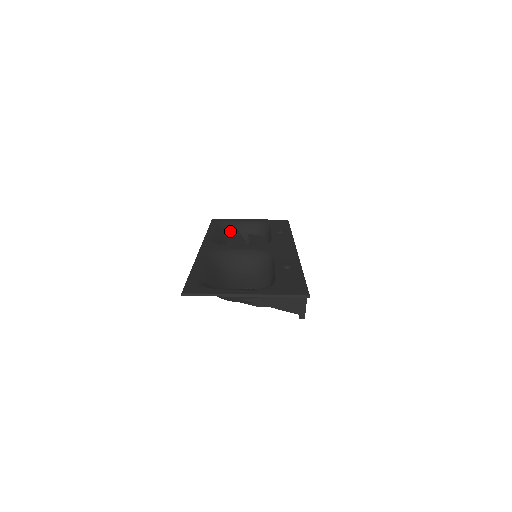
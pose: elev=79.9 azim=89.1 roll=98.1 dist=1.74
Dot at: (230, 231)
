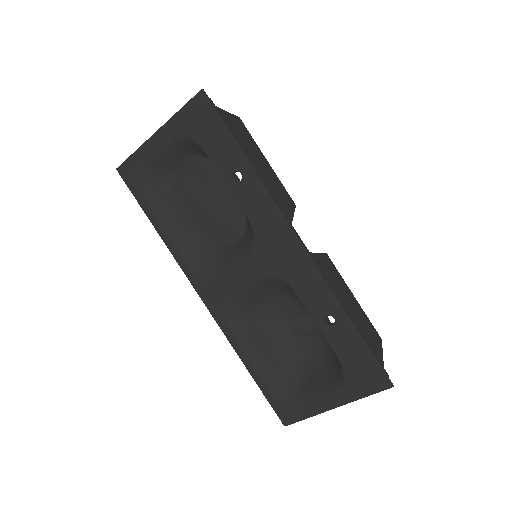
Dot at: (162, 180)
